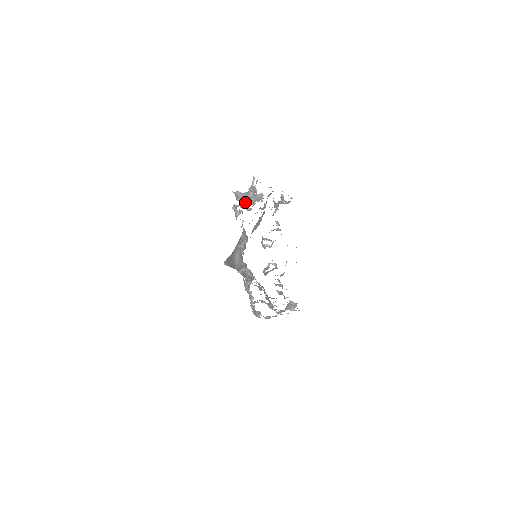
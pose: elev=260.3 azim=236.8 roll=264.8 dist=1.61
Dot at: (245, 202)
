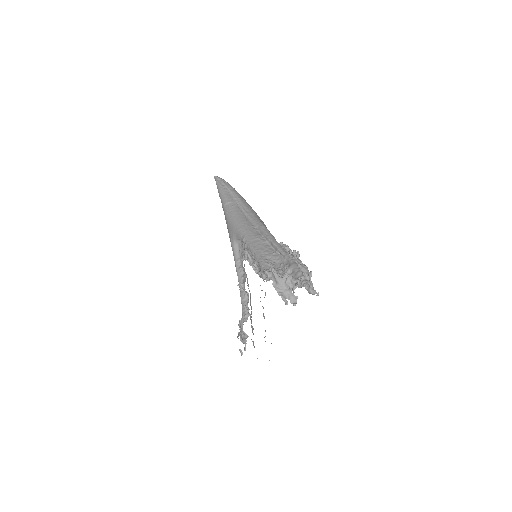
Dot at: (279, 294)
